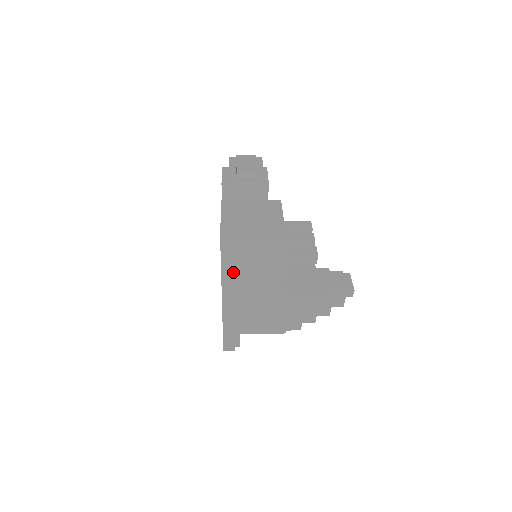
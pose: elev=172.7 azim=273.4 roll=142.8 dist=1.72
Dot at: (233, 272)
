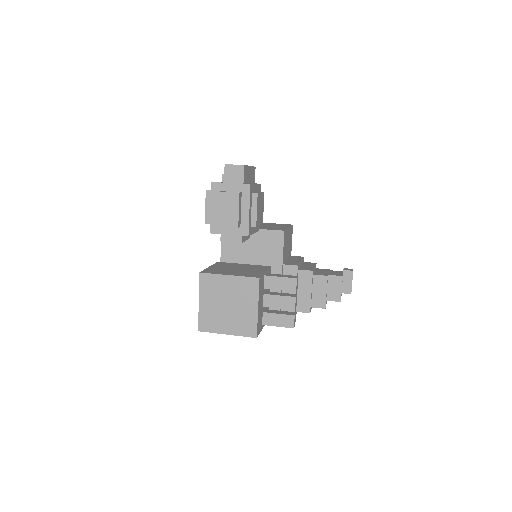
Dot at: occluded
